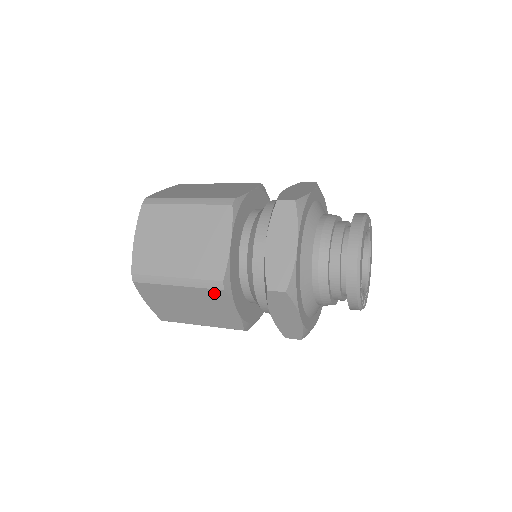
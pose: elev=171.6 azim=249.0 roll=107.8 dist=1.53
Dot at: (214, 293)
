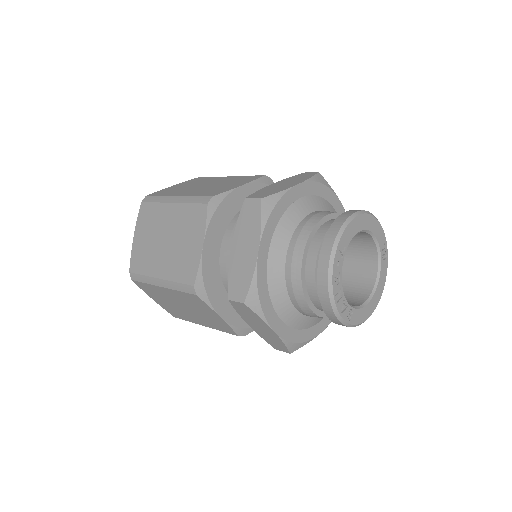
Dot at: (197, 211)
